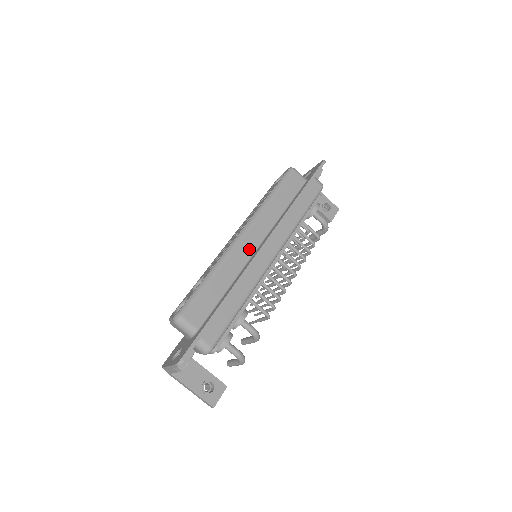
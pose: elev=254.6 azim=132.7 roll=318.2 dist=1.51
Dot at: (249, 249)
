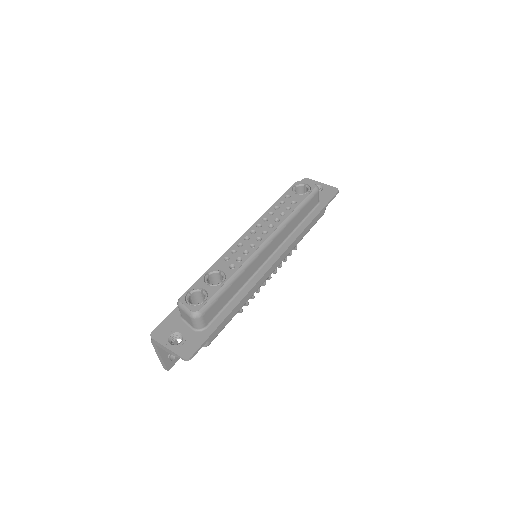
Dot at: (263, 259)
